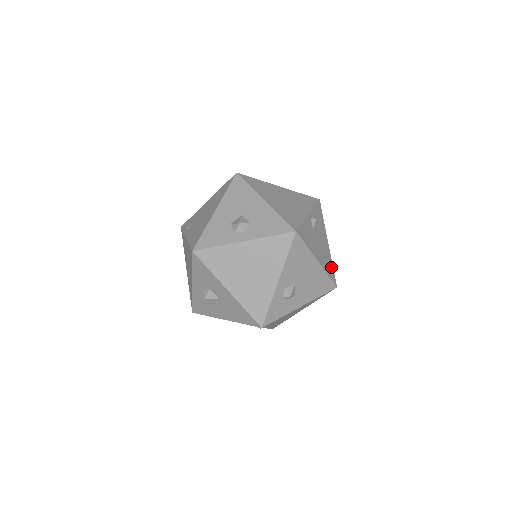
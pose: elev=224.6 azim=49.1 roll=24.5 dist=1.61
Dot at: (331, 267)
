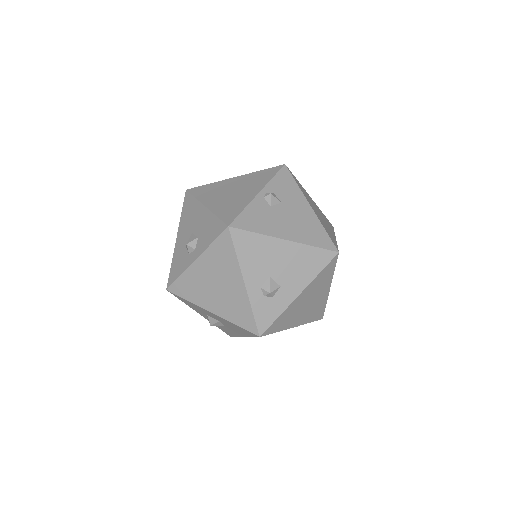
Dot at: (321, 233)
